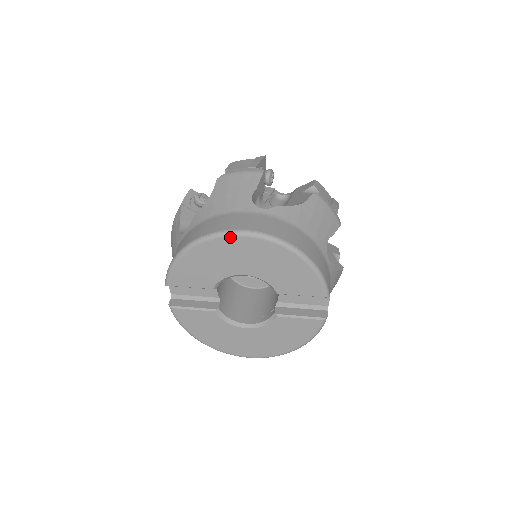
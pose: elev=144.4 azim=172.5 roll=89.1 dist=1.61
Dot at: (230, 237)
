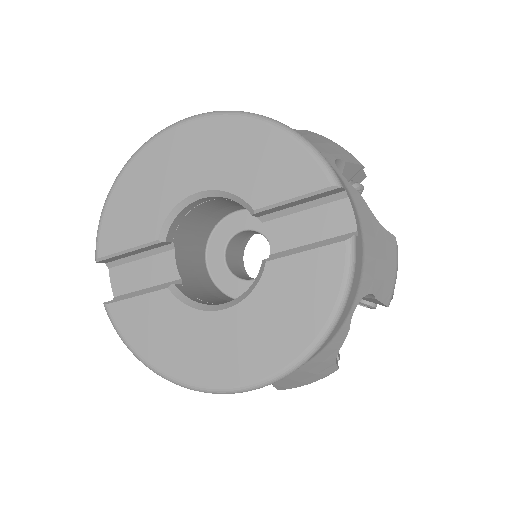
Dot at: (166, 133)
